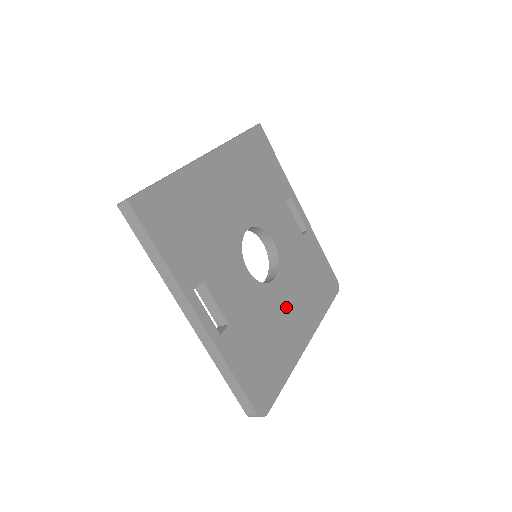
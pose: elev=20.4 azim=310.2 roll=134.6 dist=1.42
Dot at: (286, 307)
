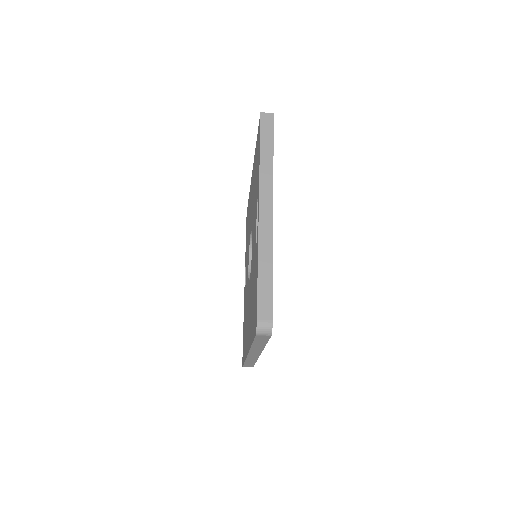
Dot at: occluded
